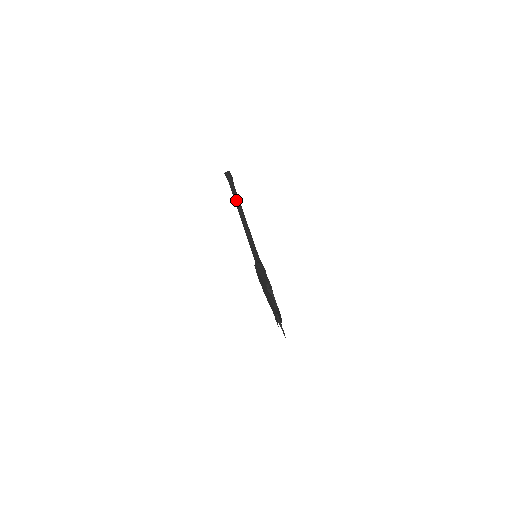
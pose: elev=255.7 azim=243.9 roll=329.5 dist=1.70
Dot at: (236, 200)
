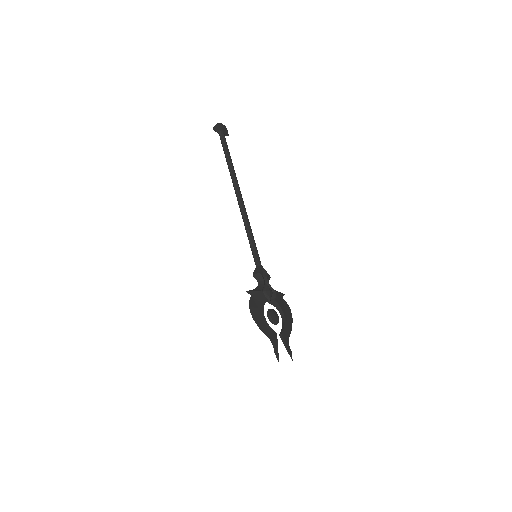
Dot at: (229, 171)
